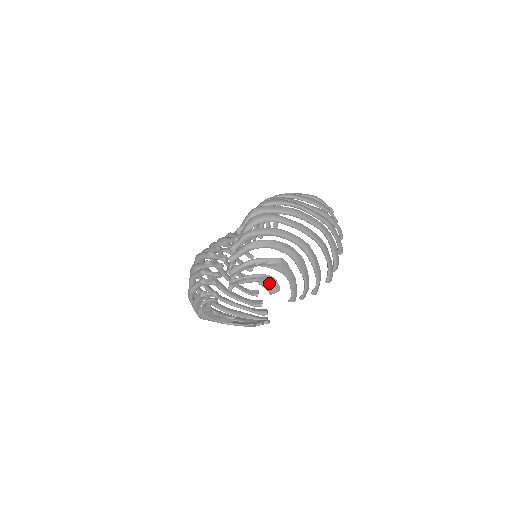
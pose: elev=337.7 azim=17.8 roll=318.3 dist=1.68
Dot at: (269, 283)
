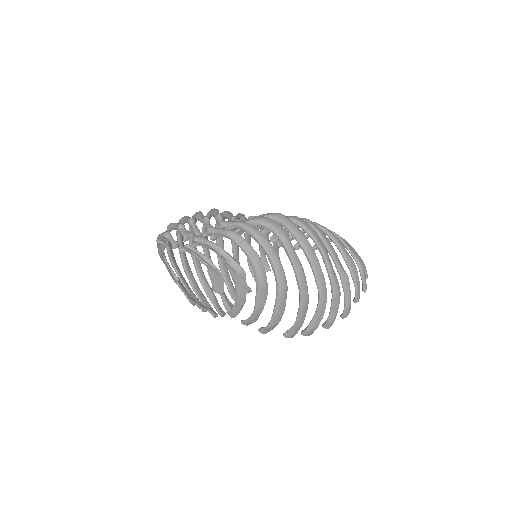
Dot at: (217, 279)
